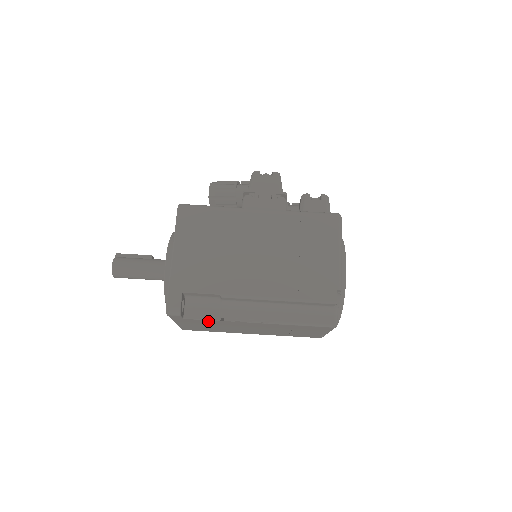
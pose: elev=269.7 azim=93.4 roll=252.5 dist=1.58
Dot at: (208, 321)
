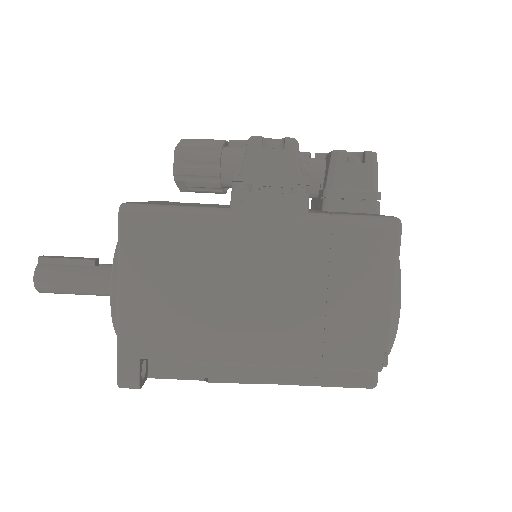
Dot at: occluded
